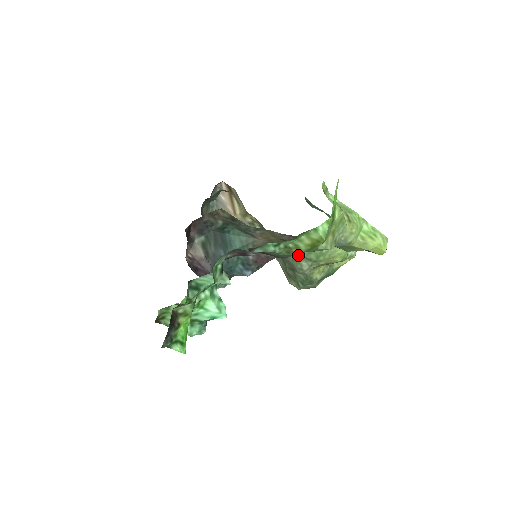
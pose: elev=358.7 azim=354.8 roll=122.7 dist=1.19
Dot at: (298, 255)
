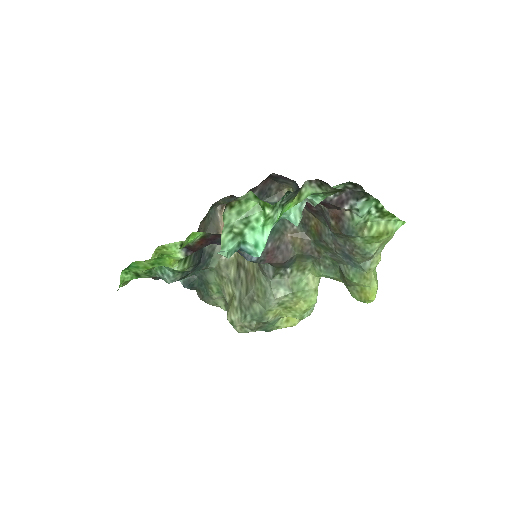
Dot at: (284, 280)
